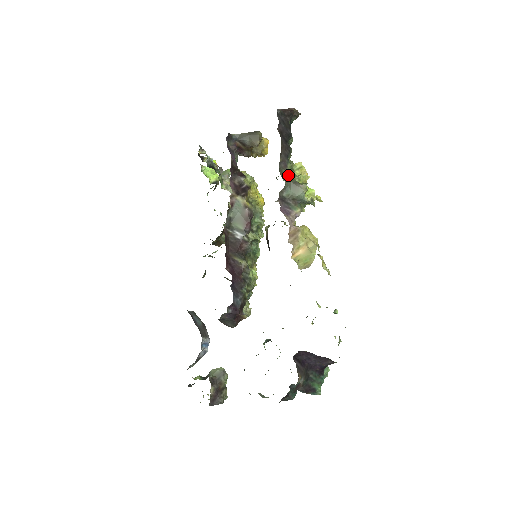
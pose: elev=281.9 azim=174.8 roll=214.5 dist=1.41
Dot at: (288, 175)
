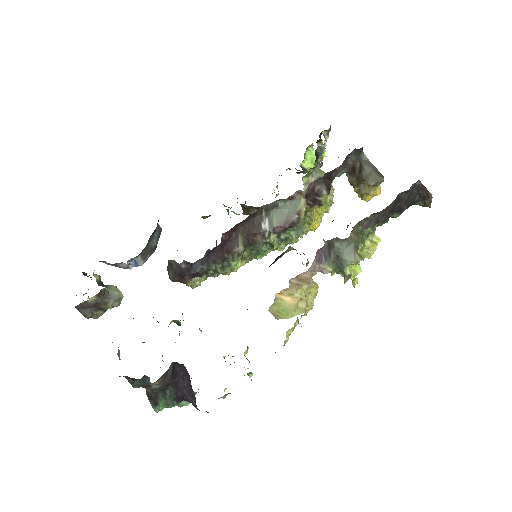
Dot at: (359, 235)
